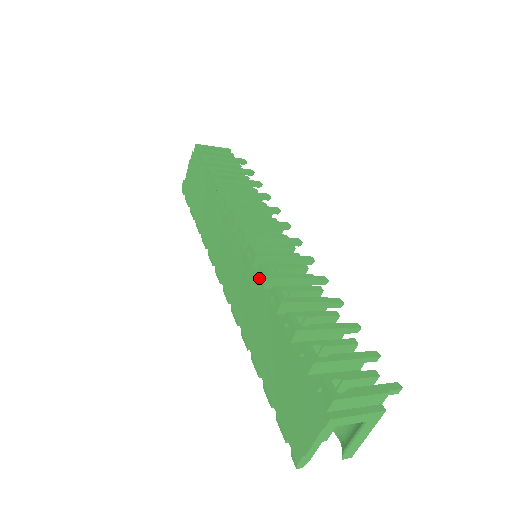
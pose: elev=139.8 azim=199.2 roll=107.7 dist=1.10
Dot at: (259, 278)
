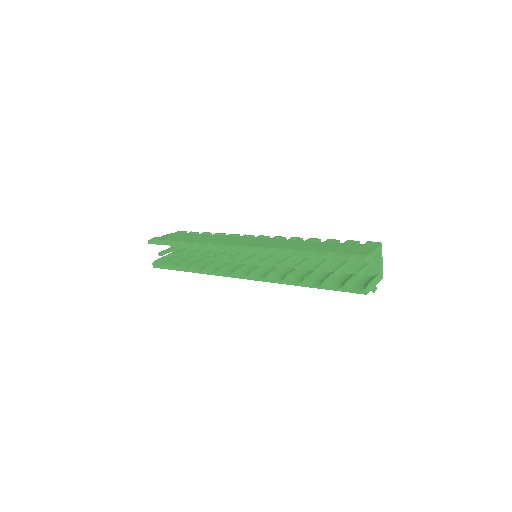
Dot at: (292, 240)
